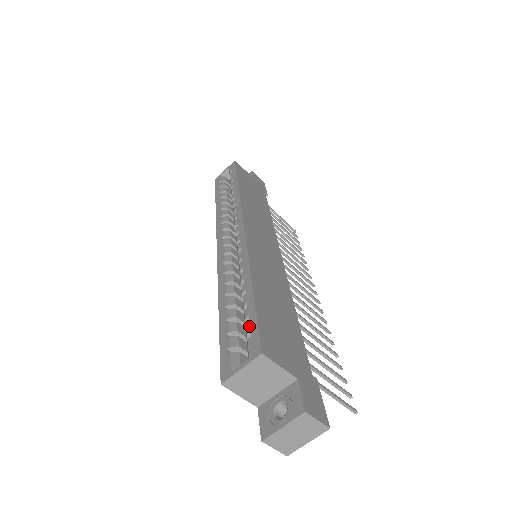
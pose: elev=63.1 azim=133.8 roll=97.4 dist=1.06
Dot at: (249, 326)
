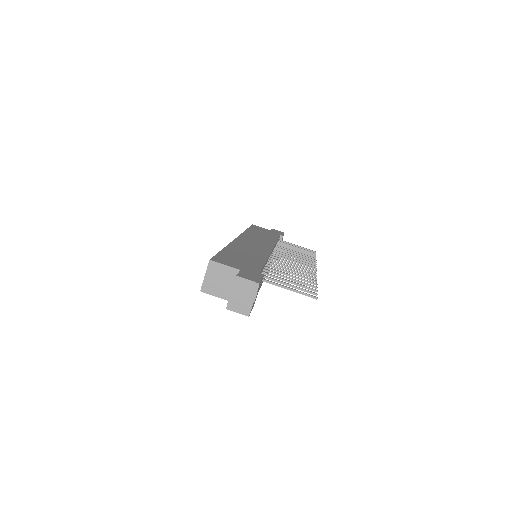
Dot at: occluded
